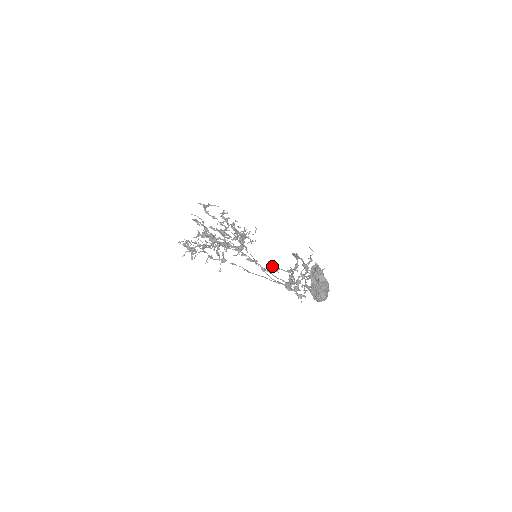
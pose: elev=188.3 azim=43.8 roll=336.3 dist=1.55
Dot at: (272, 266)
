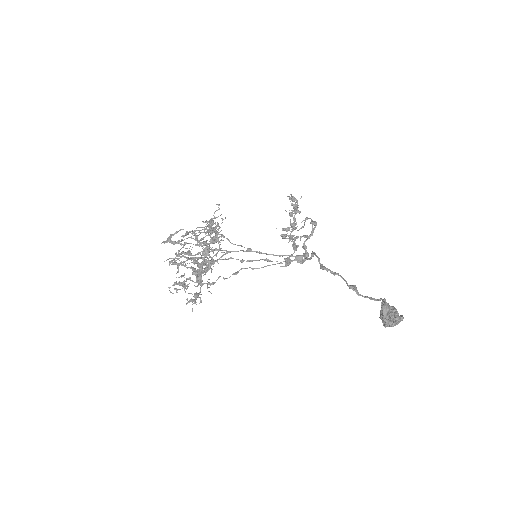
Dot at: (285, 265)
